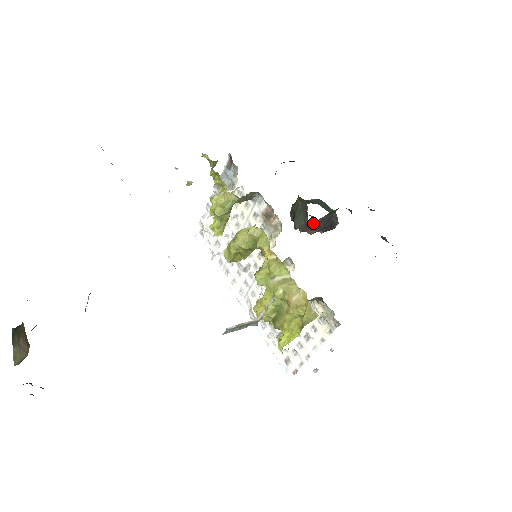
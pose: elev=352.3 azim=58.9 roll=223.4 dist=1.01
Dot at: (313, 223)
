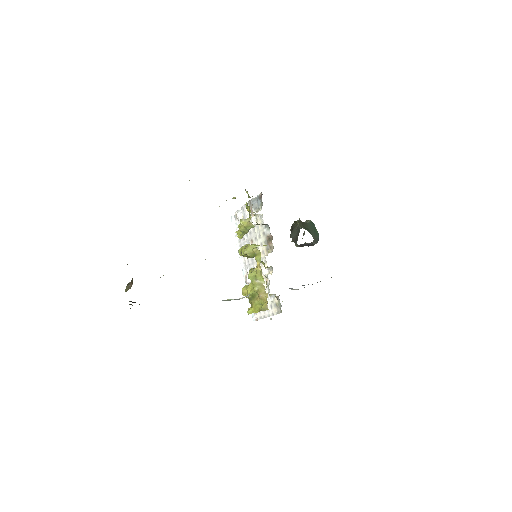
Dot at: occluded
